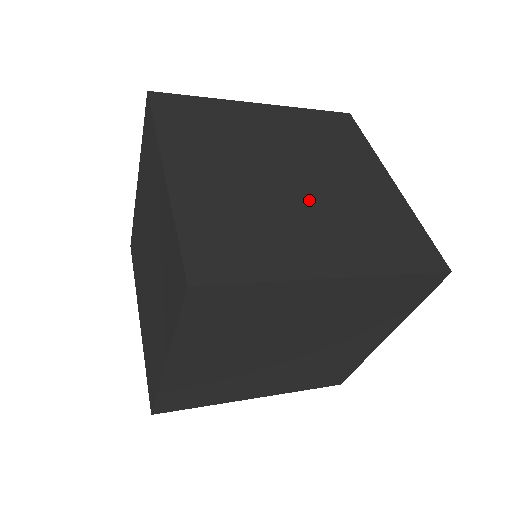
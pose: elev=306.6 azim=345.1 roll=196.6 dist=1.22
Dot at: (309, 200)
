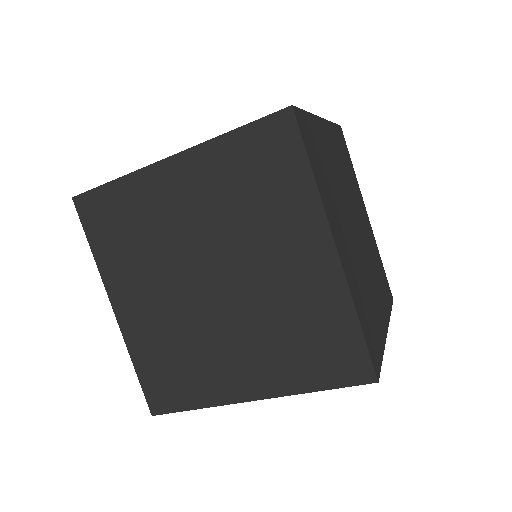
Dot at: (230, 313)
